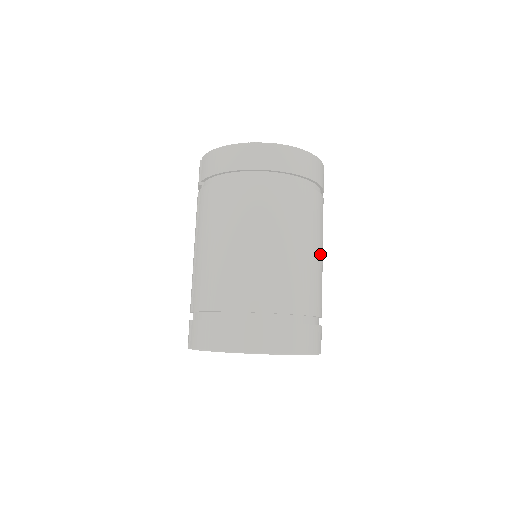
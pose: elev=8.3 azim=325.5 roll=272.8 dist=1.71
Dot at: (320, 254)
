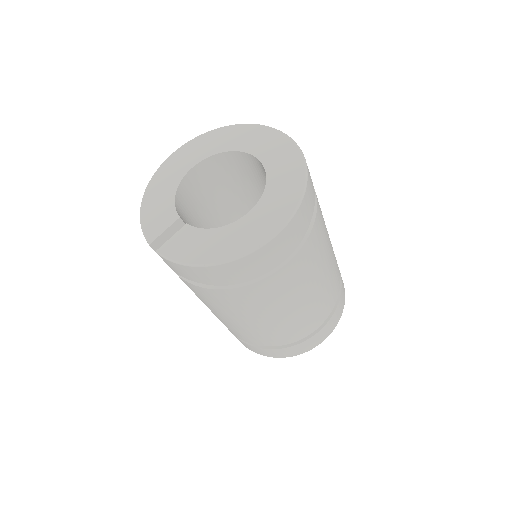
Dot at: (330, 244)
